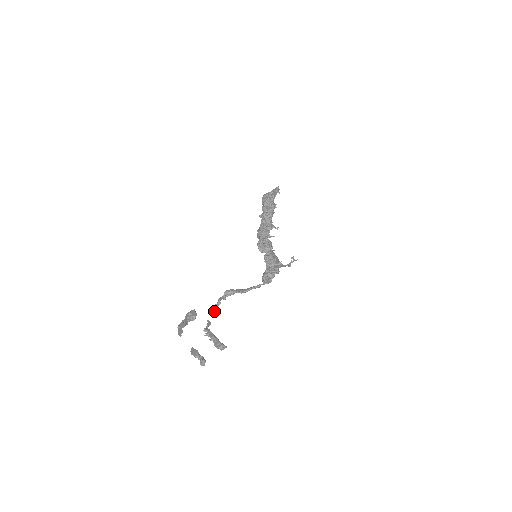
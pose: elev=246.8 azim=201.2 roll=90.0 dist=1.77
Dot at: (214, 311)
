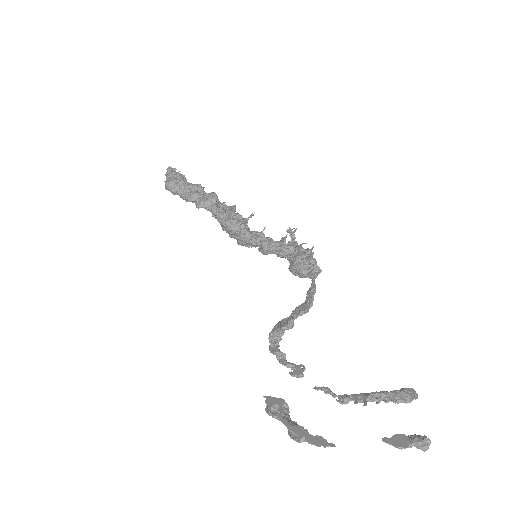
Dot at: (296, 371)
